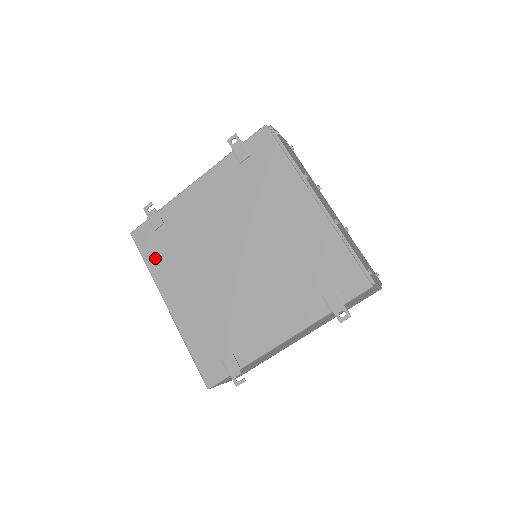
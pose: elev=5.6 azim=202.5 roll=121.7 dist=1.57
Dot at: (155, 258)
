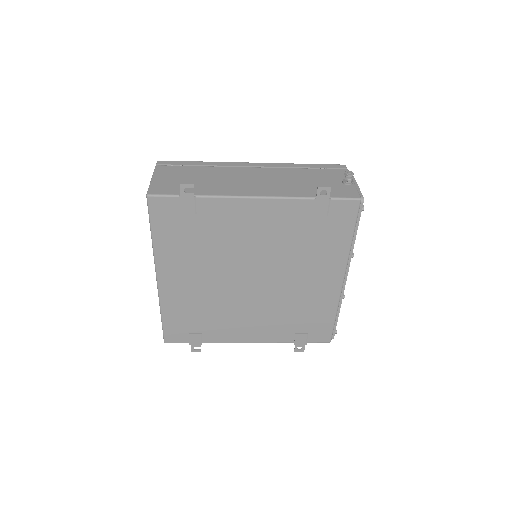
Dot at: (167, 236)
